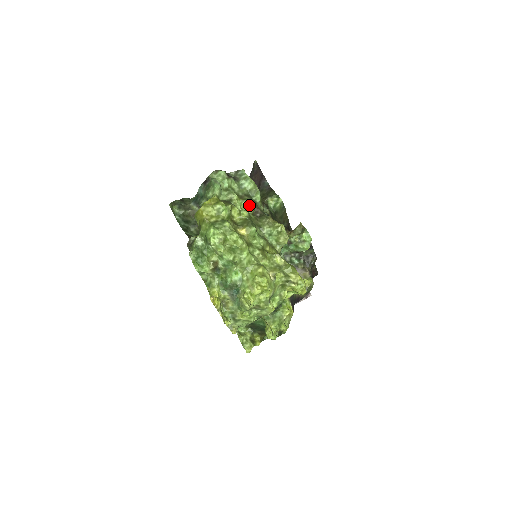
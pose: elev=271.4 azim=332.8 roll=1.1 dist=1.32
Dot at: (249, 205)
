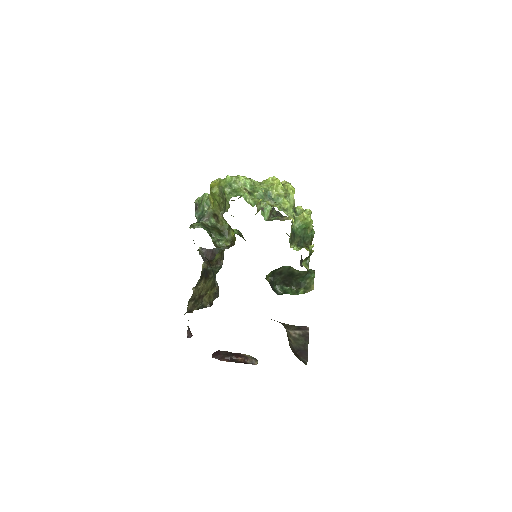
Dot at: occluded
